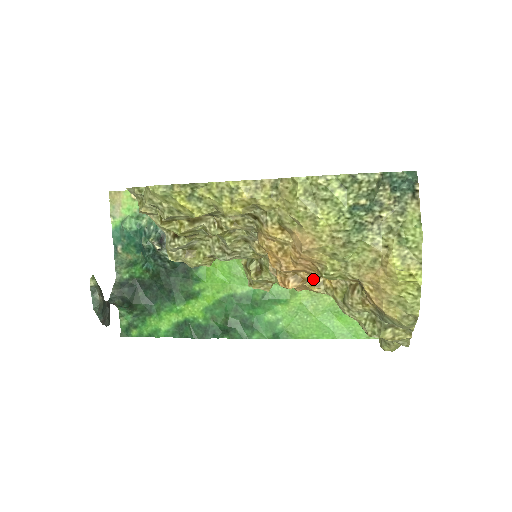
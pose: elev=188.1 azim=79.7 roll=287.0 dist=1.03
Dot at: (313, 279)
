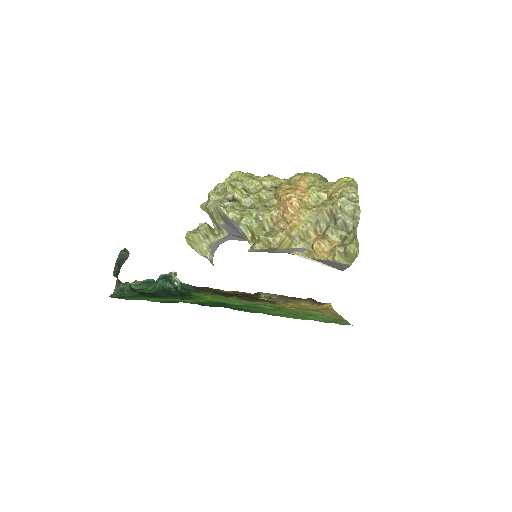
Dot at: (303, 207)
